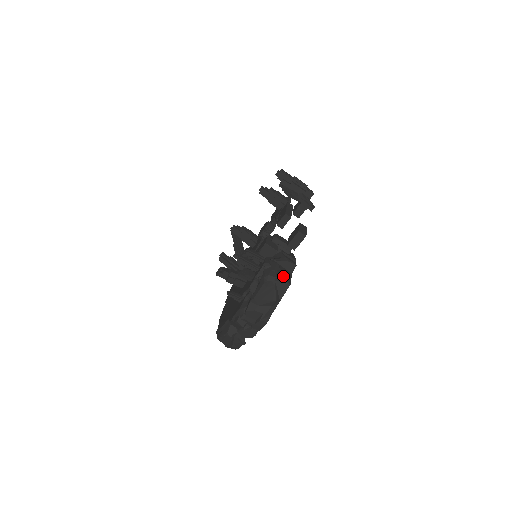
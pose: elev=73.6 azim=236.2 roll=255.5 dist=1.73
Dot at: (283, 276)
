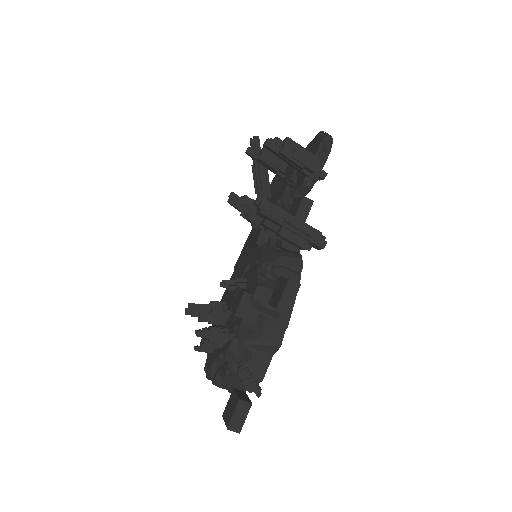
Dot at: (252, 371)
